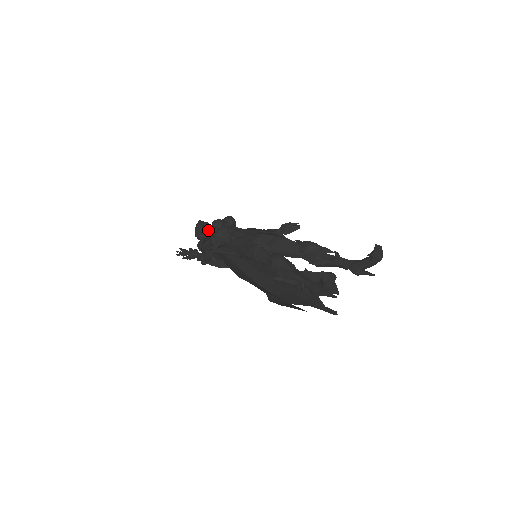
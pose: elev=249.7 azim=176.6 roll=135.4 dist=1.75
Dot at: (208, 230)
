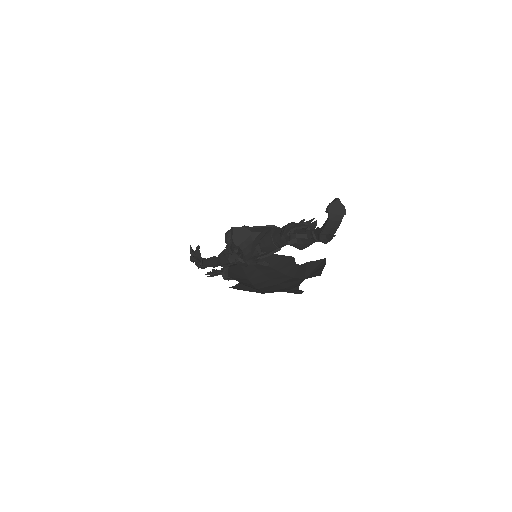
Dot at: occluded
